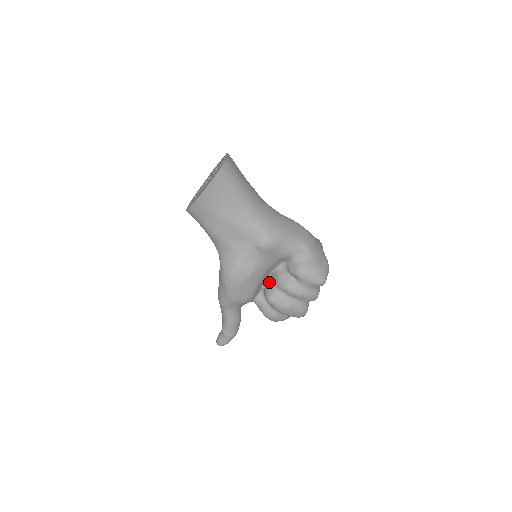
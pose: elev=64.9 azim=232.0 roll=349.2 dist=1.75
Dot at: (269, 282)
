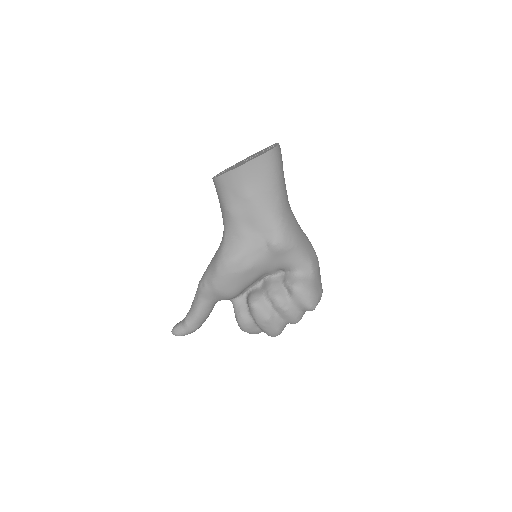
Dot at: (258, 287)
